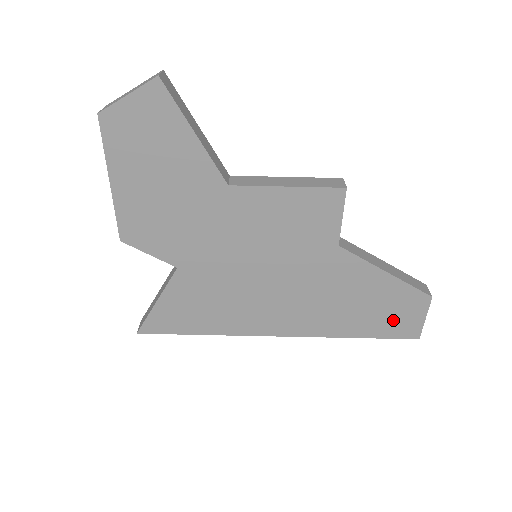
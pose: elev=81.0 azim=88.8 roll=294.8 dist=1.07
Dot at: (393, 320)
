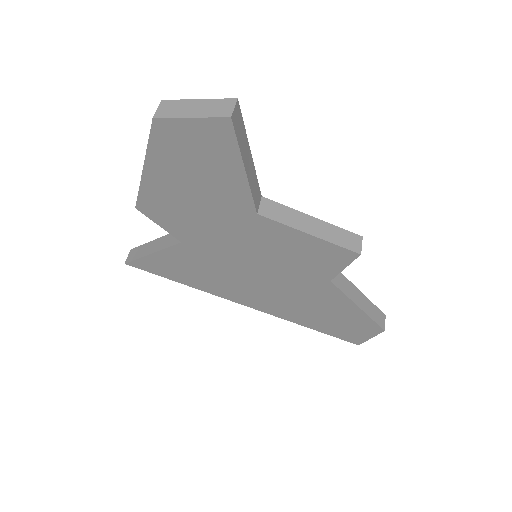
Dot at: (346, 330)
